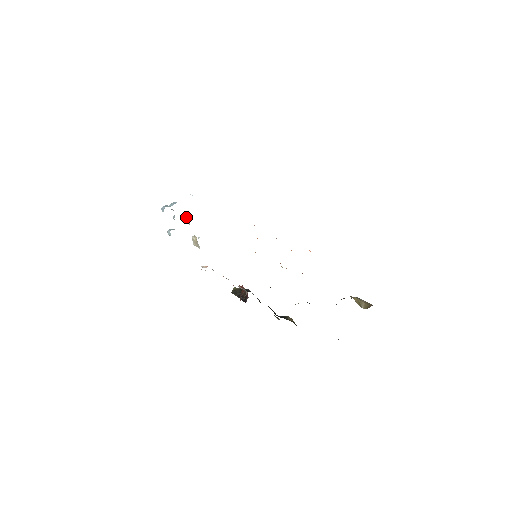
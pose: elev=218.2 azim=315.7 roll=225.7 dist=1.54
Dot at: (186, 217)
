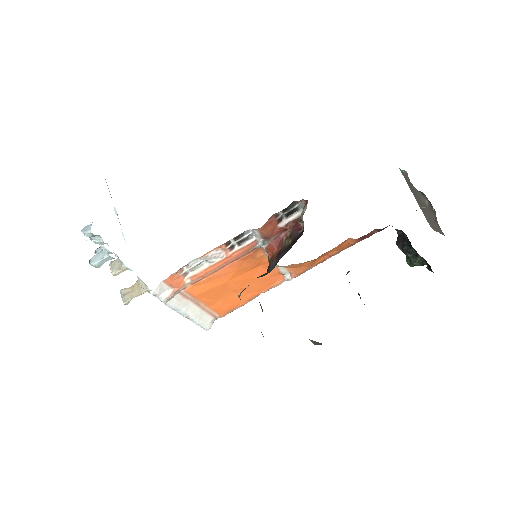
Dot at: (111, 263)
